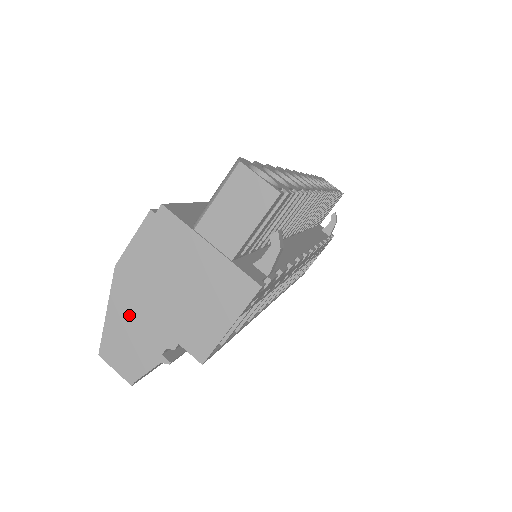
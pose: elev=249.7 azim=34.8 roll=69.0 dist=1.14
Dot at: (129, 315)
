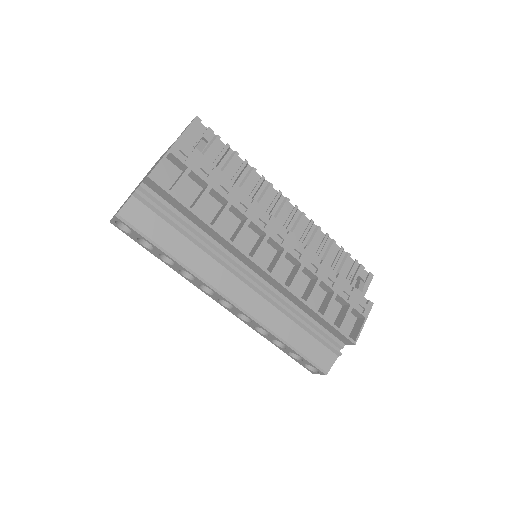
Dot at: occluded
